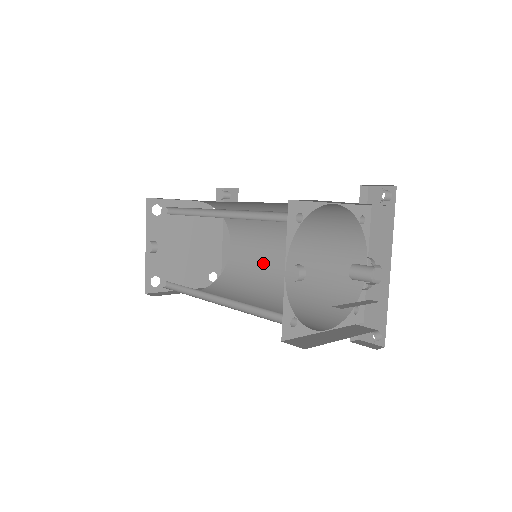
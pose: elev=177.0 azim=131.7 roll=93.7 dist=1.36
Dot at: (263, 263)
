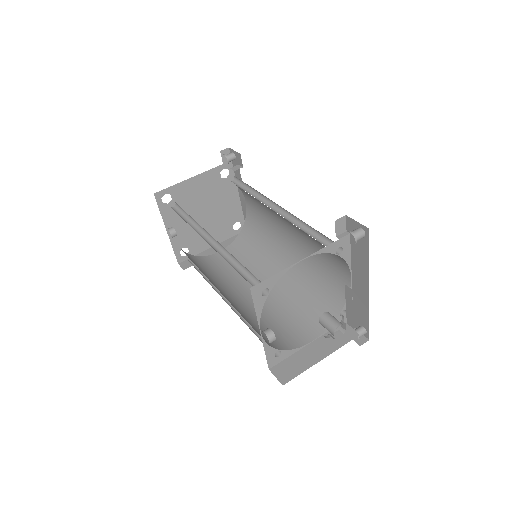
Dot at: (273, 232)
